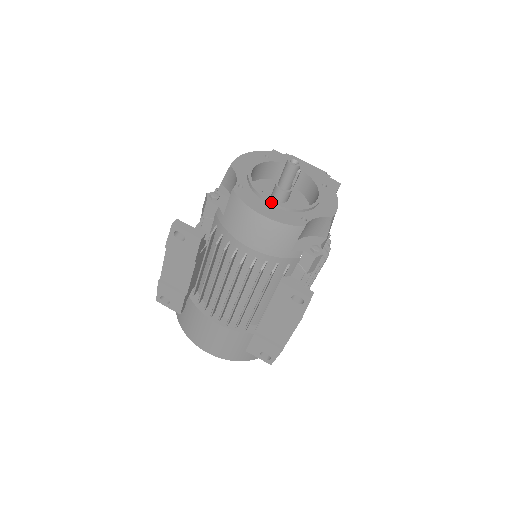
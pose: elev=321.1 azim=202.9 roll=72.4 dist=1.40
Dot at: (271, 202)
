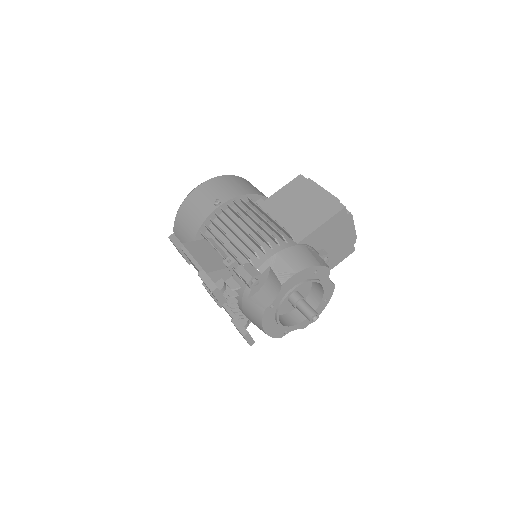
Dot at: (278, 324)
